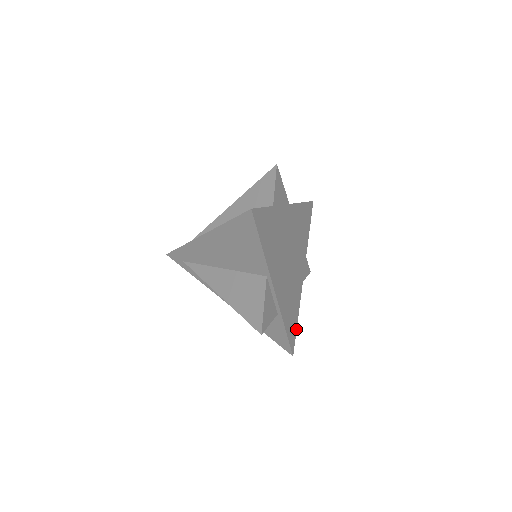
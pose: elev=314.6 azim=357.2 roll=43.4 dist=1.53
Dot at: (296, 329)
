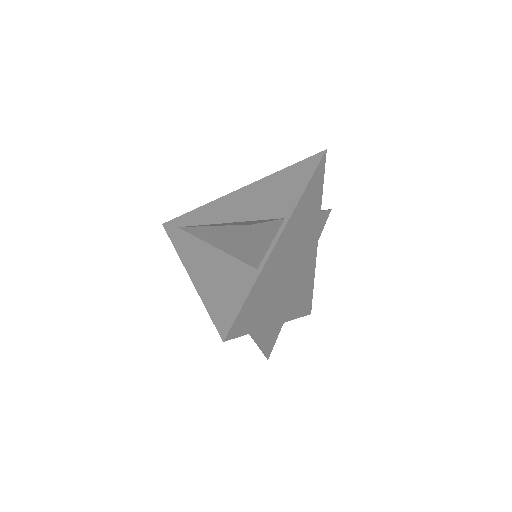
Dot at: (312, 293)
